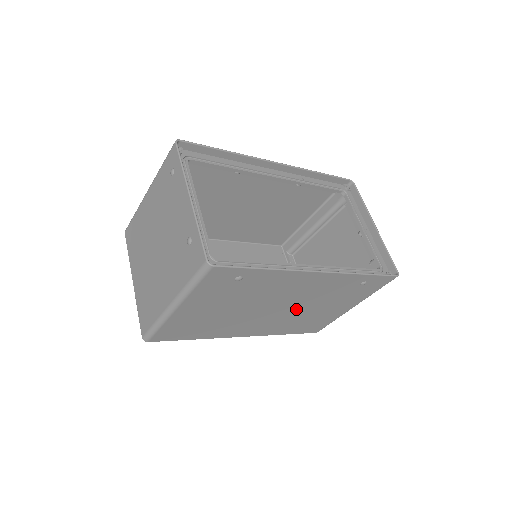
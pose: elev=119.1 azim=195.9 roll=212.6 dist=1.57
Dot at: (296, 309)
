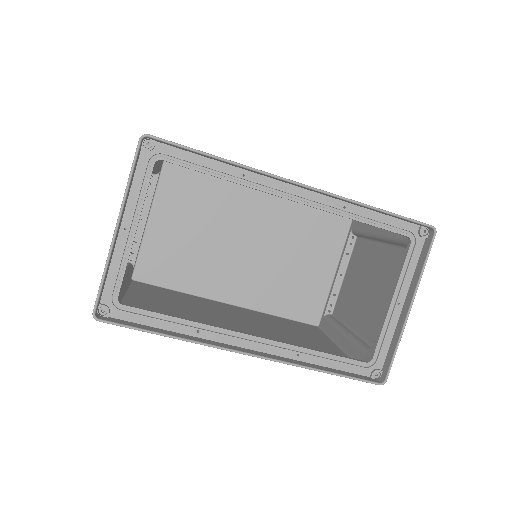
Dot at: occluded
